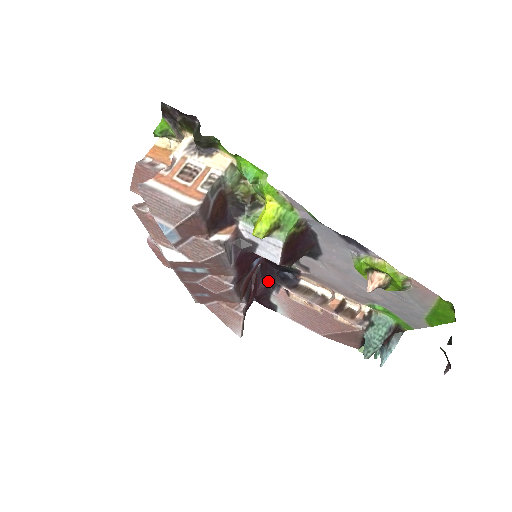
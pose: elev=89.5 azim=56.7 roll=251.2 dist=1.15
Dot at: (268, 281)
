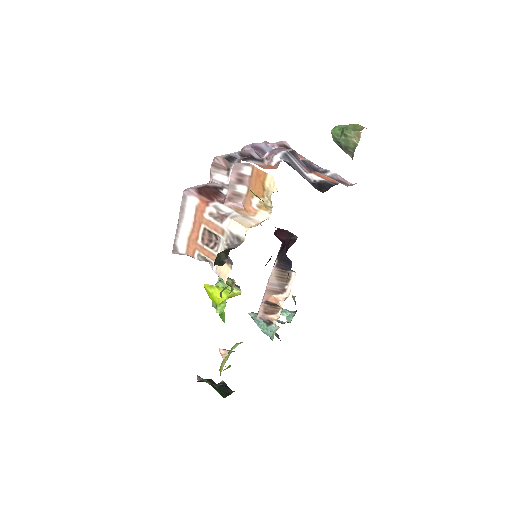
Dot at: (284, 246)
